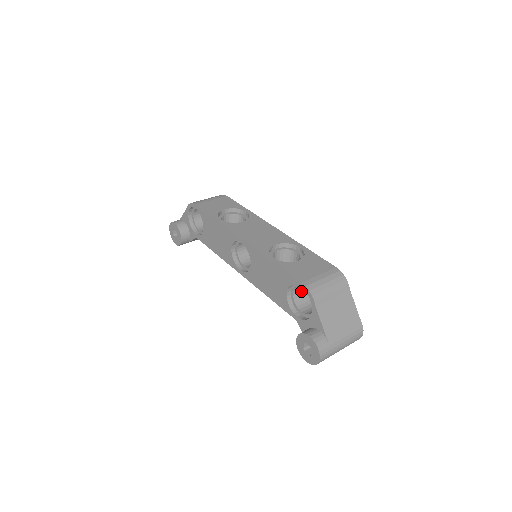
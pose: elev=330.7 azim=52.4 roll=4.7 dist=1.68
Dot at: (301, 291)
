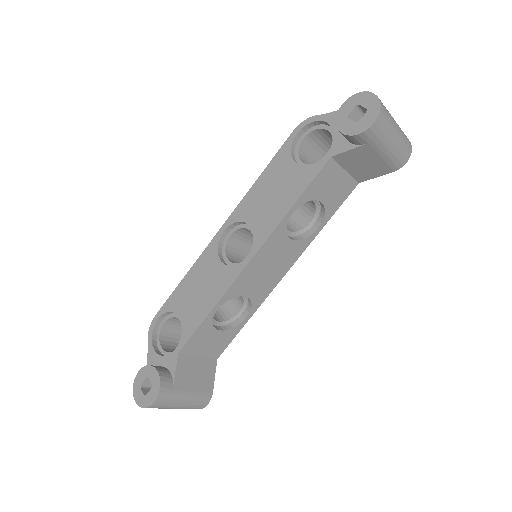
Dot at: occluded
